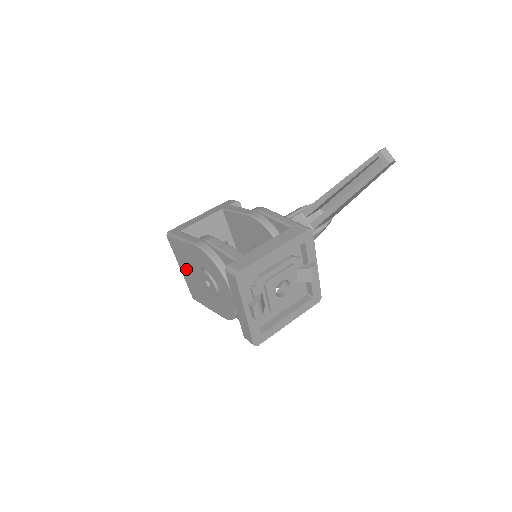
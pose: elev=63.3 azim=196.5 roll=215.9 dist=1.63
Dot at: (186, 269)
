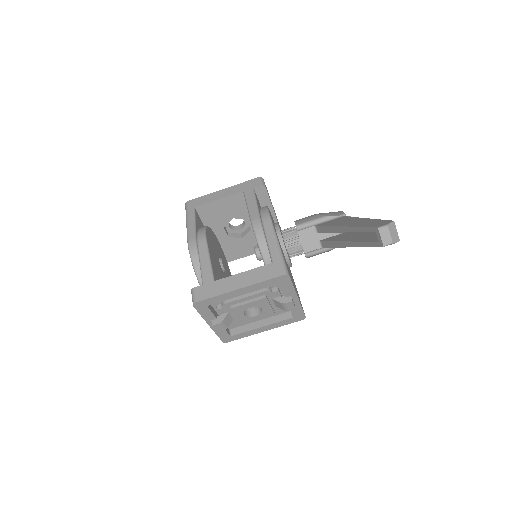
Dot at: occluded
